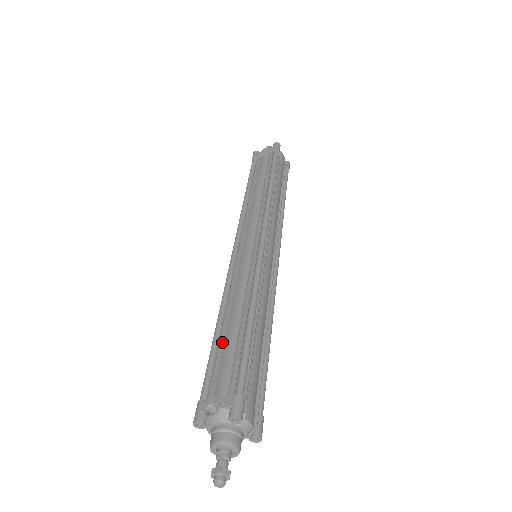
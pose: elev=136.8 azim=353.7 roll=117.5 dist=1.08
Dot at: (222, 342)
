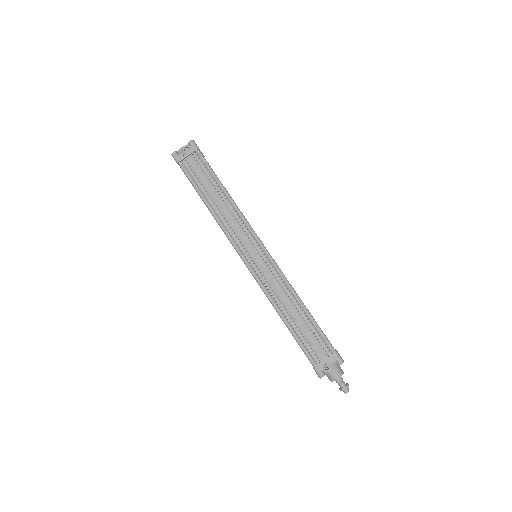
Dot at: (298, 330)
